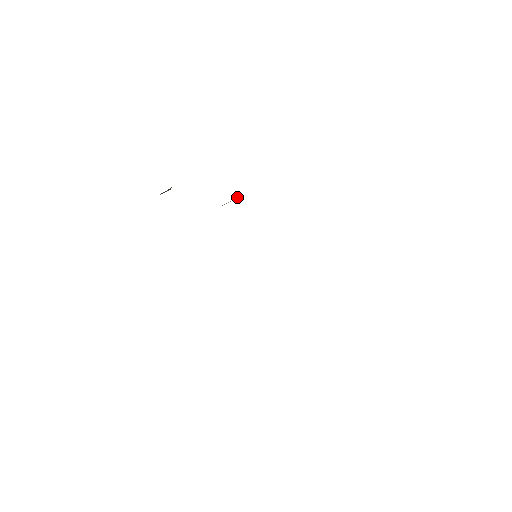
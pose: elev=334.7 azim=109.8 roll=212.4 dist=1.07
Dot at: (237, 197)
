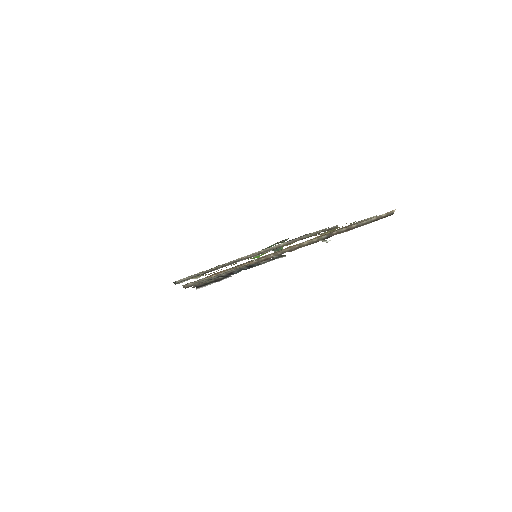
Dot at: occluded
